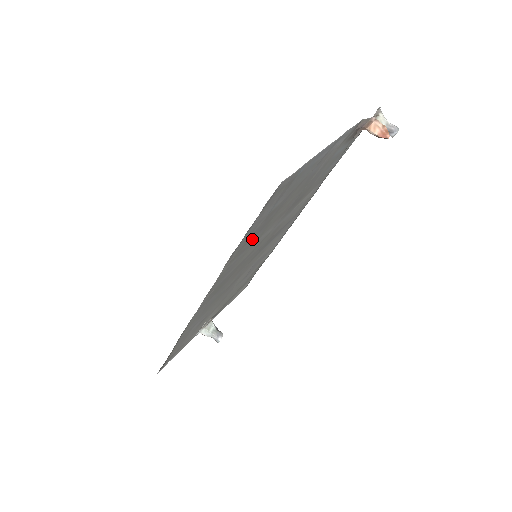
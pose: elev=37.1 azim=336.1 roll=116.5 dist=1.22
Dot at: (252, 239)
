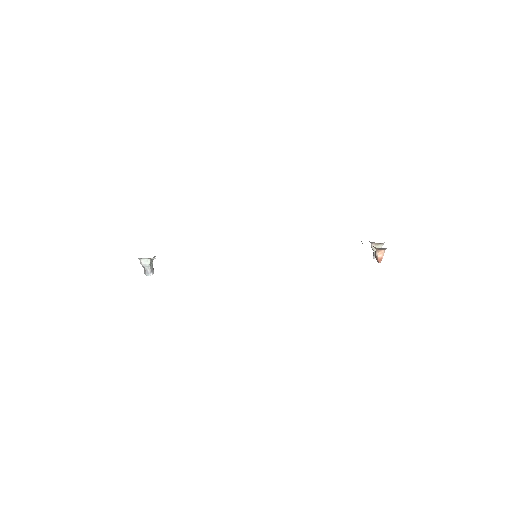
Dot at: occluded
